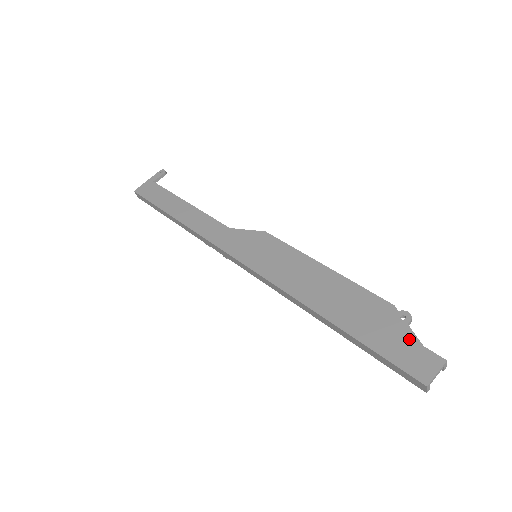
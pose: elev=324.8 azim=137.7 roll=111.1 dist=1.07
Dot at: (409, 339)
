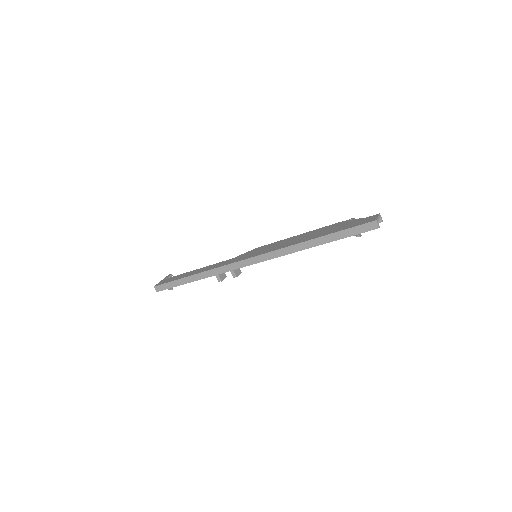
Dot at: (358, 220)
